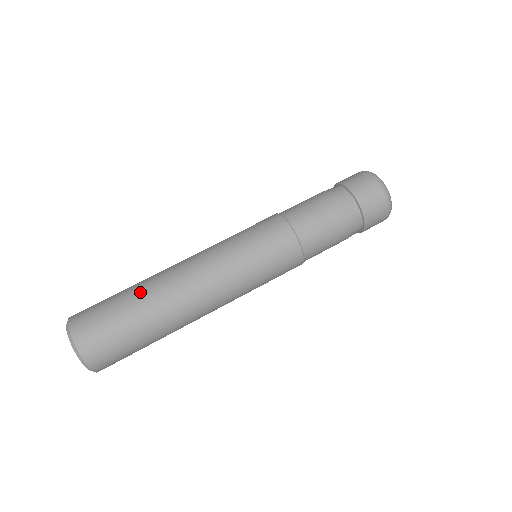
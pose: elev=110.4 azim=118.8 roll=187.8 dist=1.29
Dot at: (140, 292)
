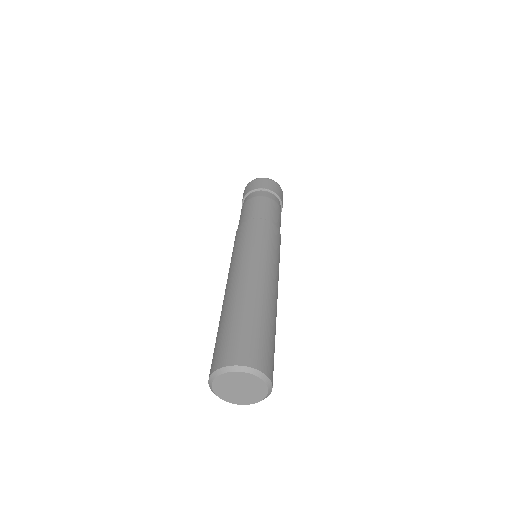
Dot at: (221, 318)
